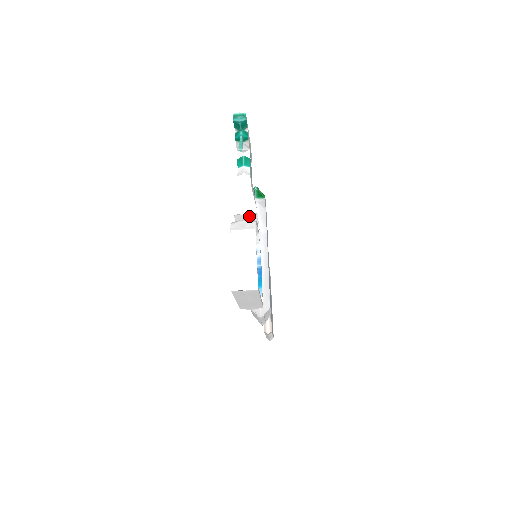
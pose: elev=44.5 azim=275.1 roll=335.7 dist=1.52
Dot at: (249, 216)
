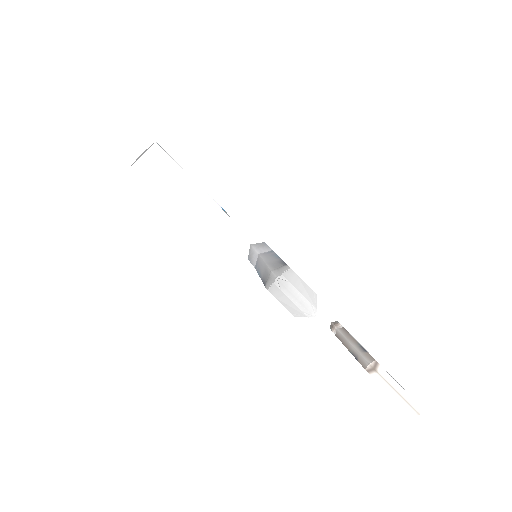
Dot at: occluded
